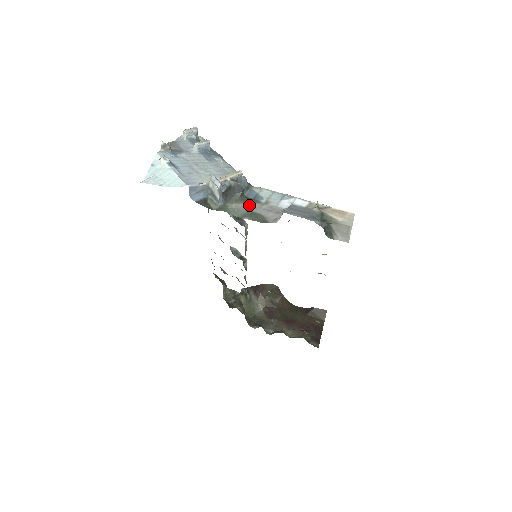
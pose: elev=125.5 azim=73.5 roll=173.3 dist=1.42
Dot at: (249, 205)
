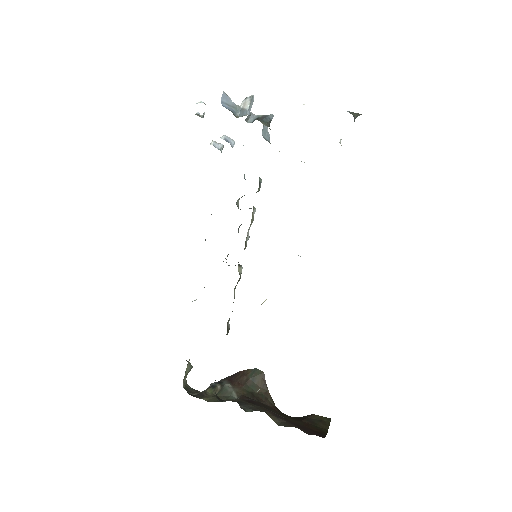
Dot at: occluded
